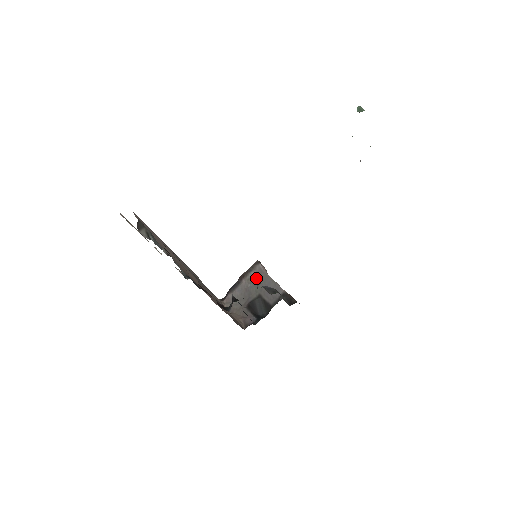
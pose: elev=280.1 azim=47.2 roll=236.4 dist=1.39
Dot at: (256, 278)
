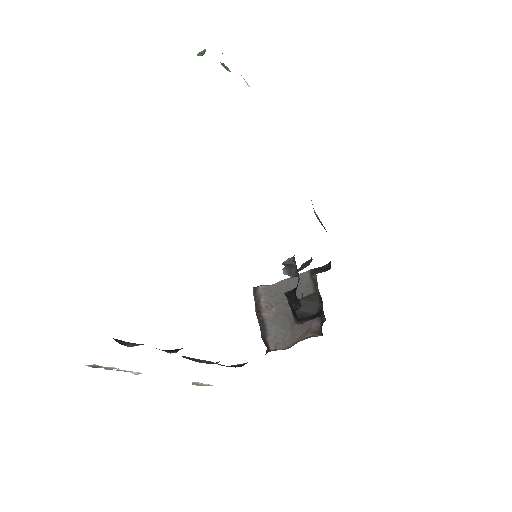
Dot at: (271, 298)
